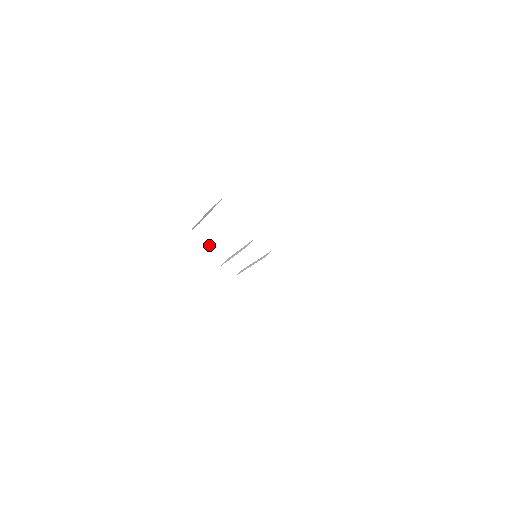
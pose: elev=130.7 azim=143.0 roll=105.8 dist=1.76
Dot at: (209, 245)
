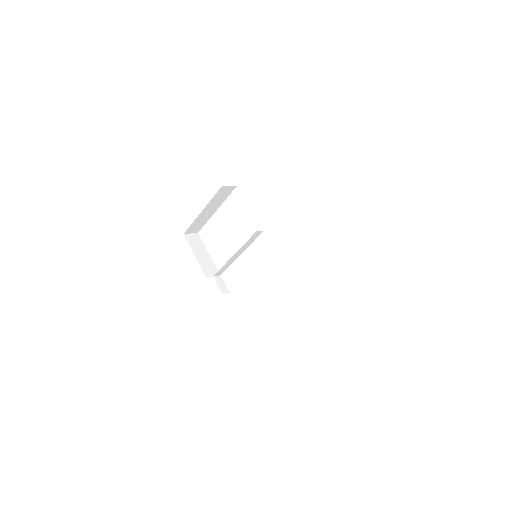
Dot at: (202, 254)
